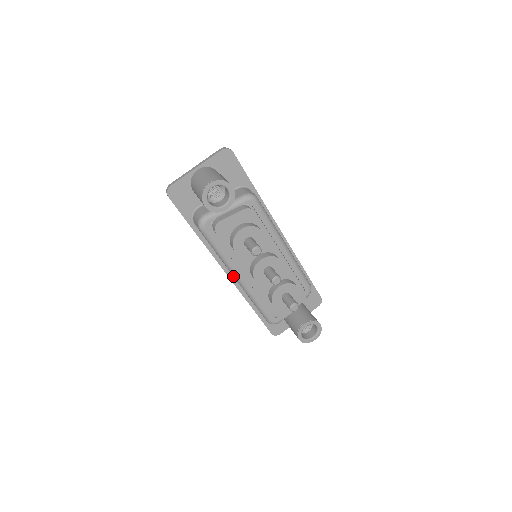
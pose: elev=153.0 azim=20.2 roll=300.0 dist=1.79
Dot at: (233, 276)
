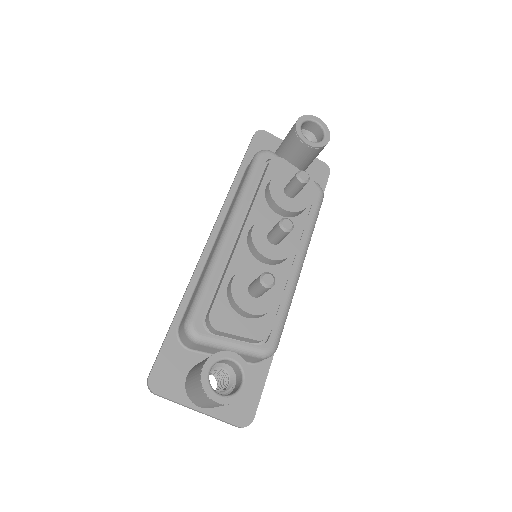
Dot at: (212, 247)
